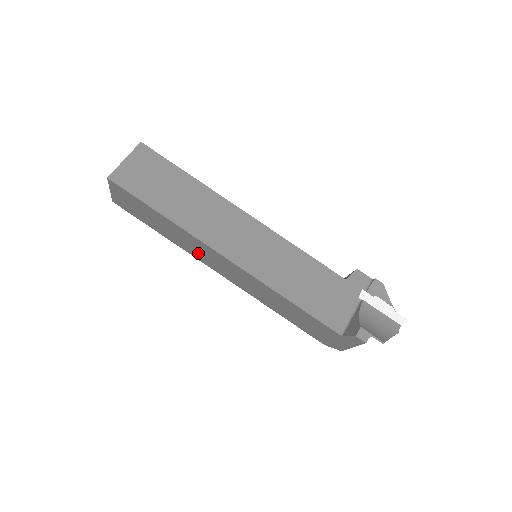
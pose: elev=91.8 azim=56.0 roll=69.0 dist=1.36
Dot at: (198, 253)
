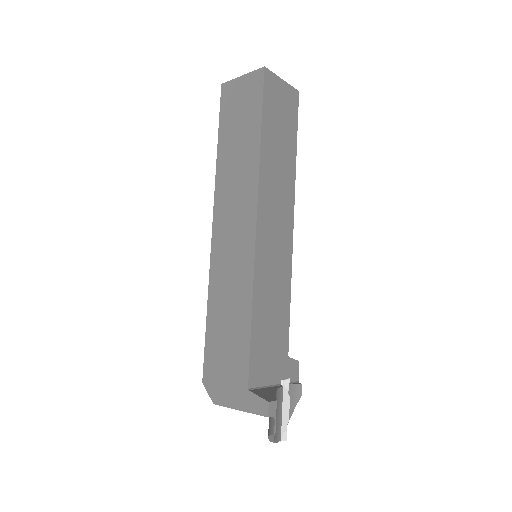
Dot at: (228, 195)
